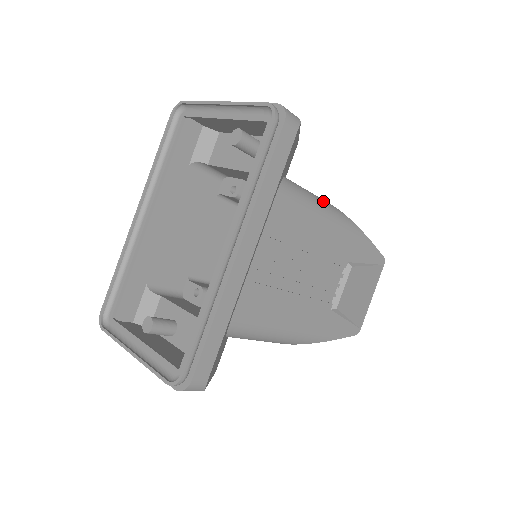
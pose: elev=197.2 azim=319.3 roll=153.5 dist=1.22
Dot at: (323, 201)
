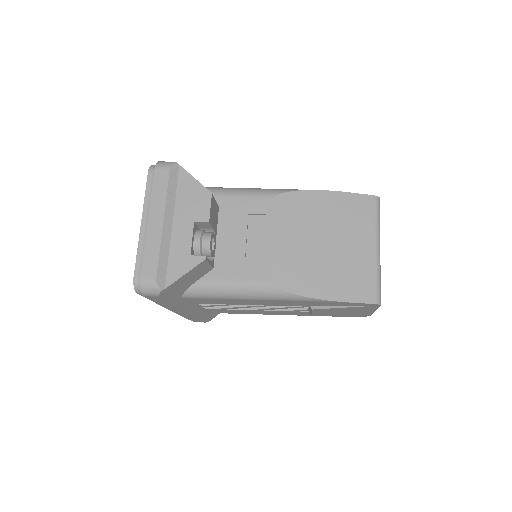
Dot at: (247, 289)
